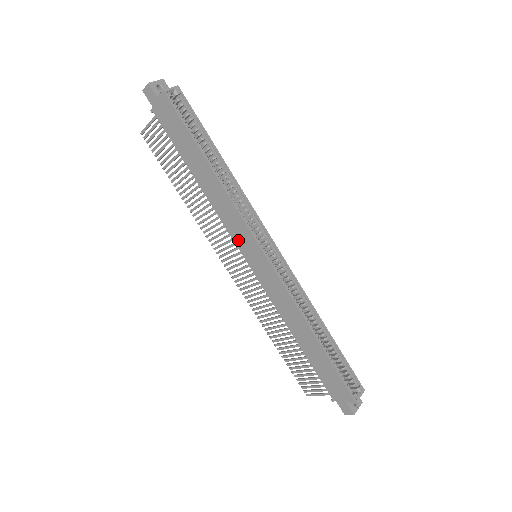
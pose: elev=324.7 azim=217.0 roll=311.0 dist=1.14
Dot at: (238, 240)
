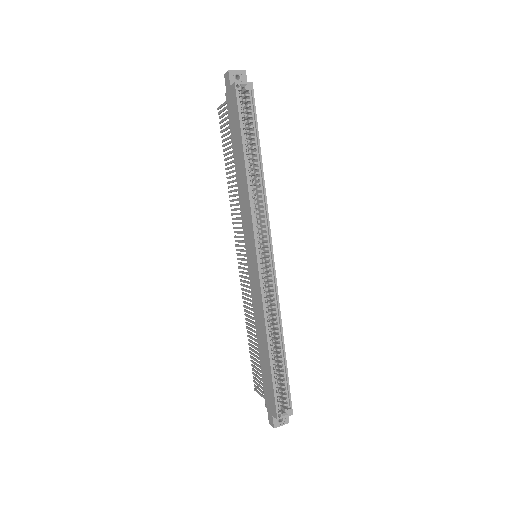
Dot at: (246, 236)
